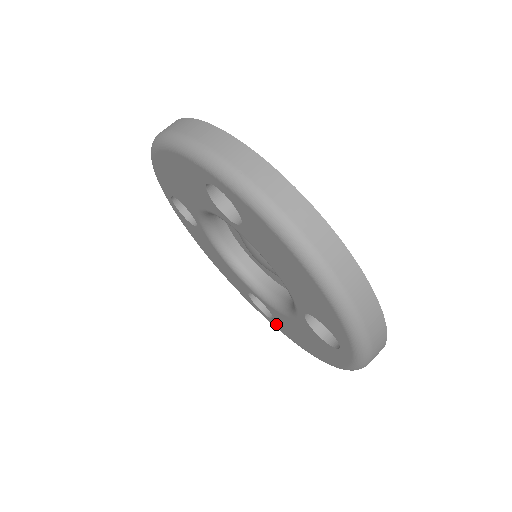
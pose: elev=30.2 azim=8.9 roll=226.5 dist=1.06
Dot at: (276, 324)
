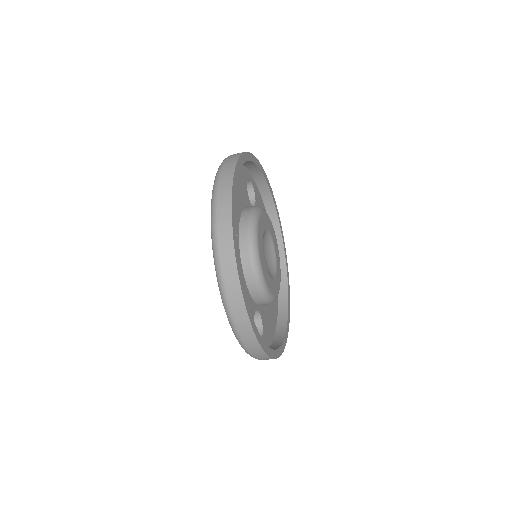
Dot at: occluded
